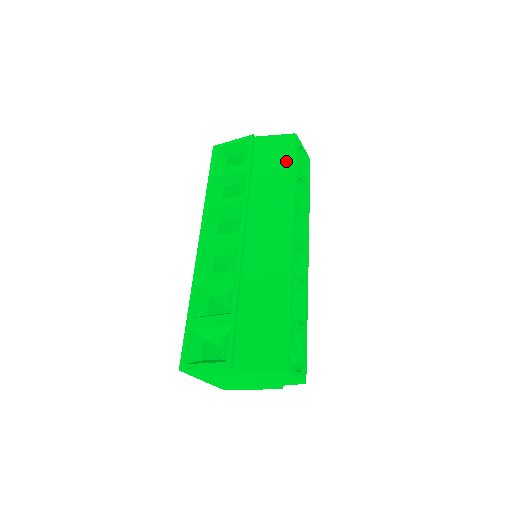
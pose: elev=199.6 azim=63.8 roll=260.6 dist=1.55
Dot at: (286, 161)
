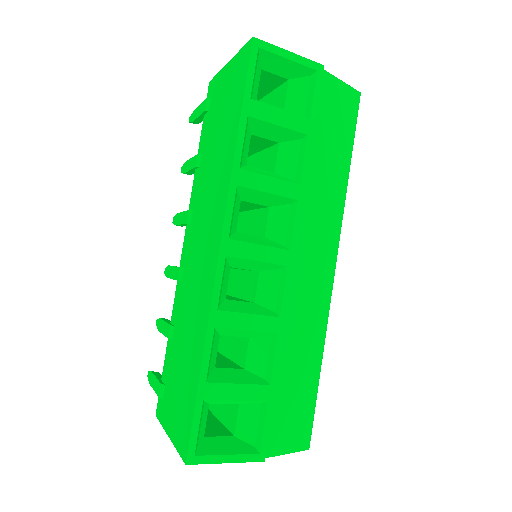
Dot at: (347, 140)
